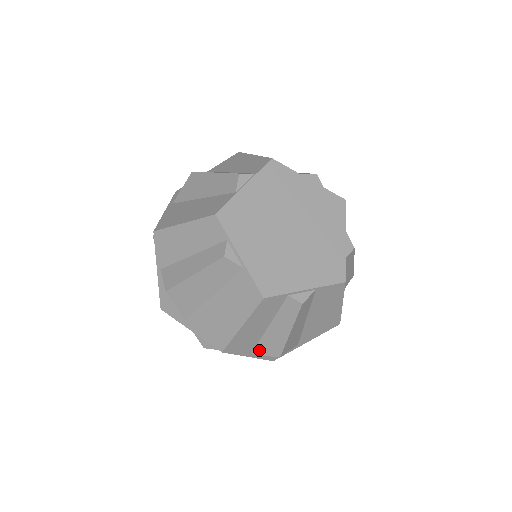
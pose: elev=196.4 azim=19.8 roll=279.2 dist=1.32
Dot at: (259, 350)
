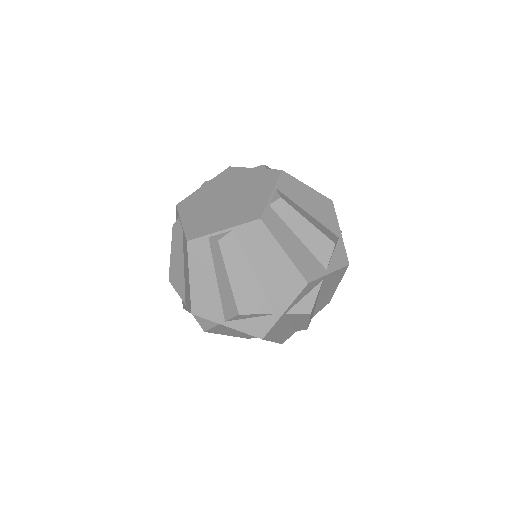
Dot at: (226, 313)
